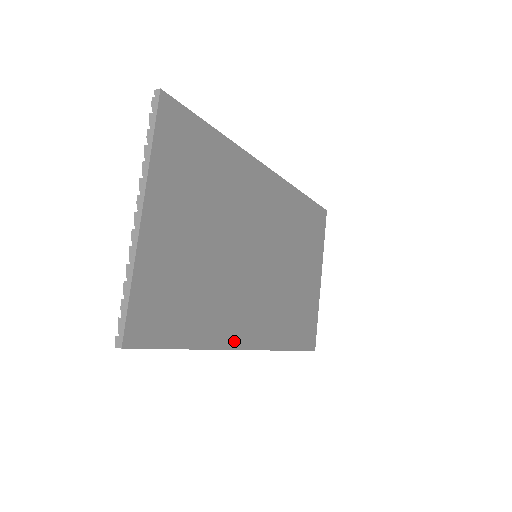
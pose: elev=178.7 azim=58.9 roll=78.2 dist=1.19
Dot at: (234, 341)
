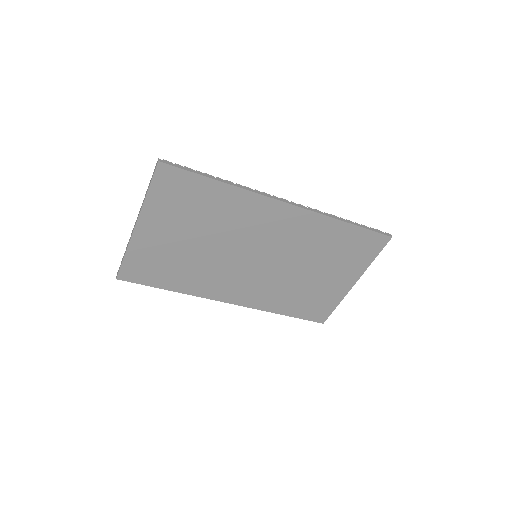
Dot at: (214, 296)
